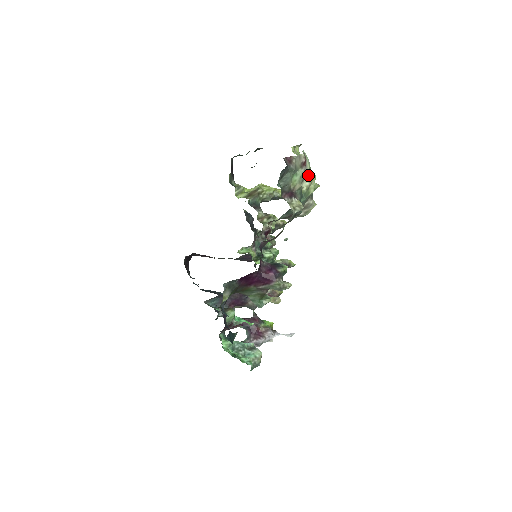
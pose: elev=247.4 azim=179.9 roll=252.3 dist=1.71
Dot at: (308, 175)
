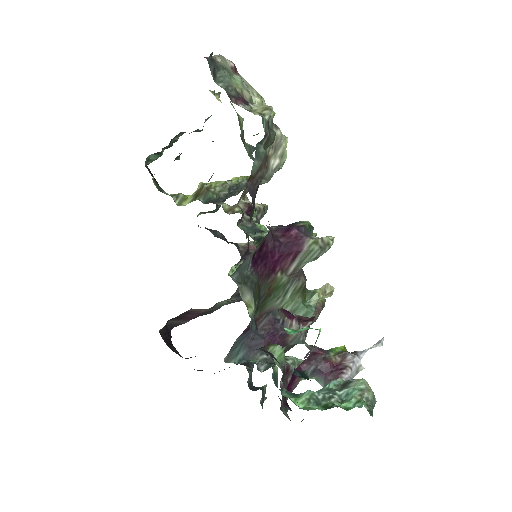
Dot at: (251, 88)
